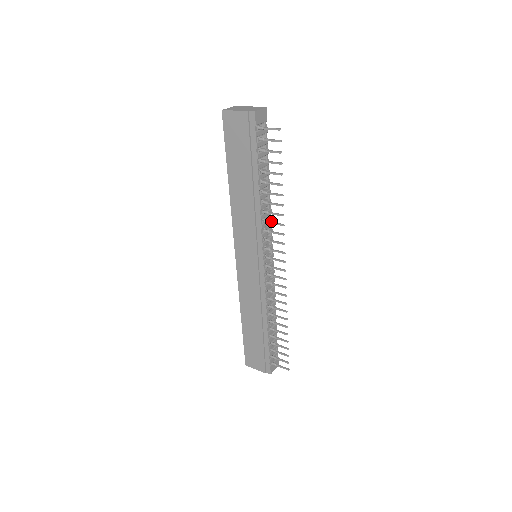
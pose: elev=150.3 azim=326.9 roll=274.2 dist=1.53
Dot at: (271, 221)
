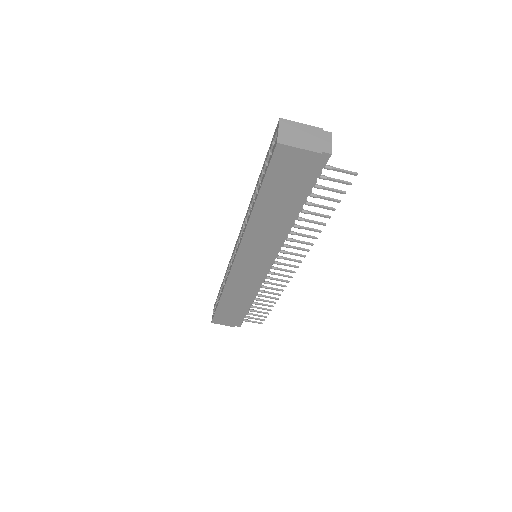
Dot at: occluded
